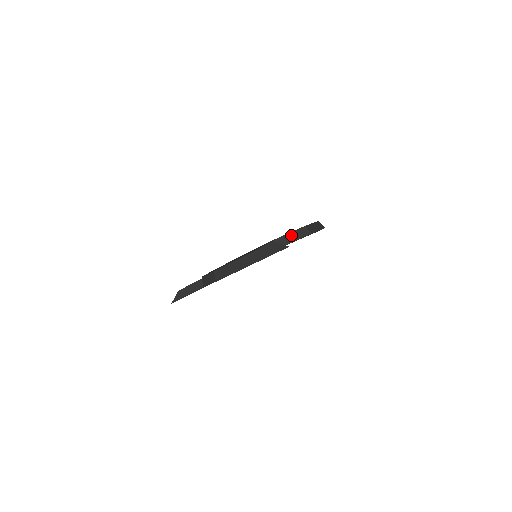
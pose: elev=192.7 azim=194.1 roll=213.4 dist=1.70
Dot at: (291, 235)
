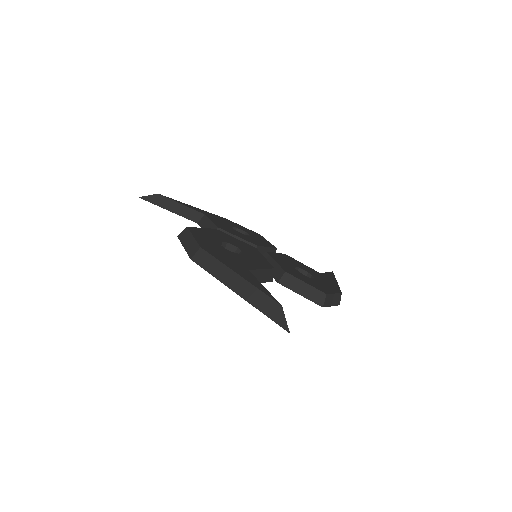
Dot at: (306, 287)
